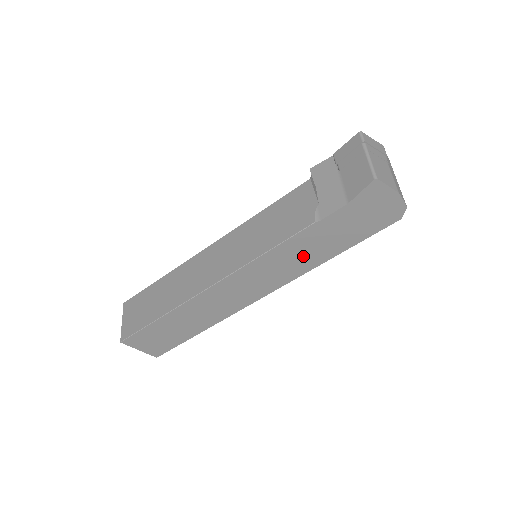
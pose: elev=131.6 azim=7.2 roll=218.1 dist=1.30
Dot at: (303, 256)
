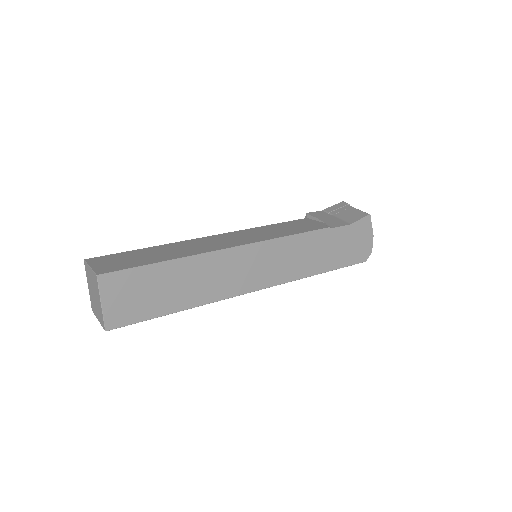
Dot at: (307, 258)
